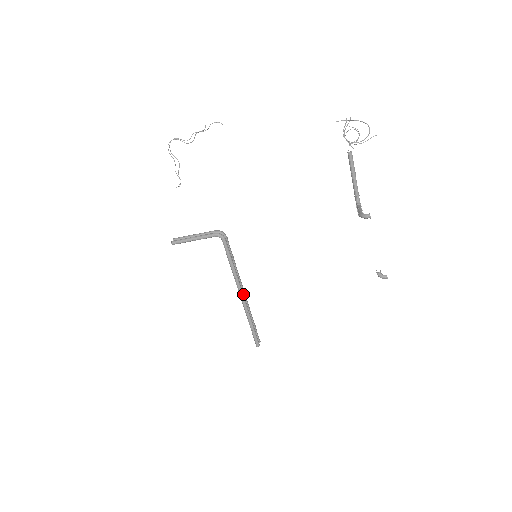
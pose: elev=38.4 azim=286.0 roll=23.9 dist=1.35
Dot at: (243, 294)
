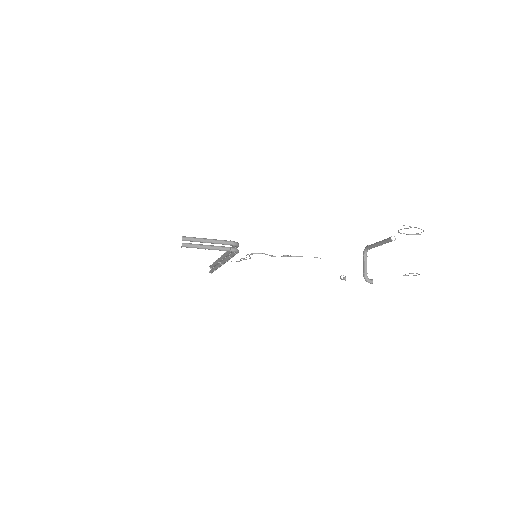
Dot at: occluded
